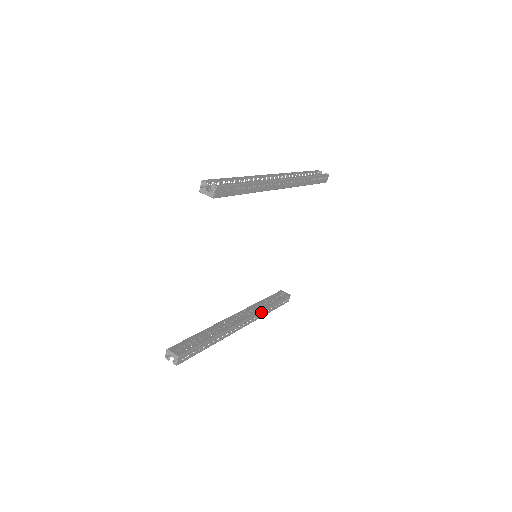
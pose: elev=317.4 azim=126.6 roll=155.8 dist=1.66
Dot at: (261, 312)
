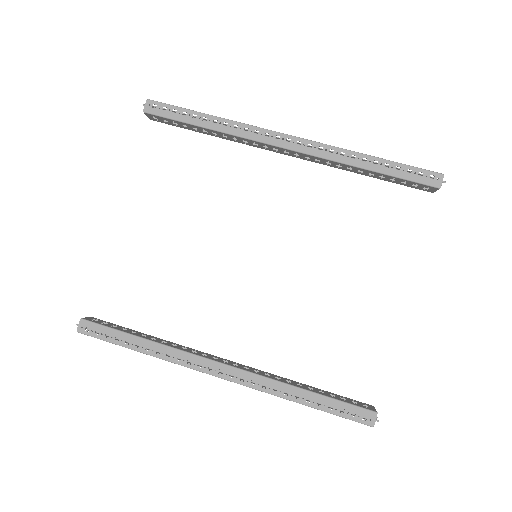
Dot at: (273, 382)
